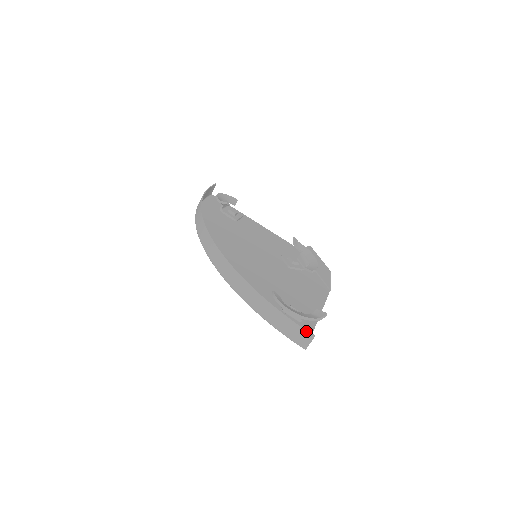
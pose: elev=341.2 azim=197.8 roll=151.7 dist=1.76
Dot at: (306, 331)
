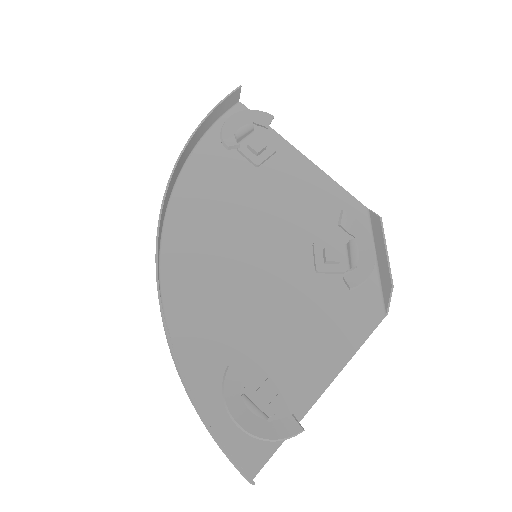
Dot at: (241, 472)
